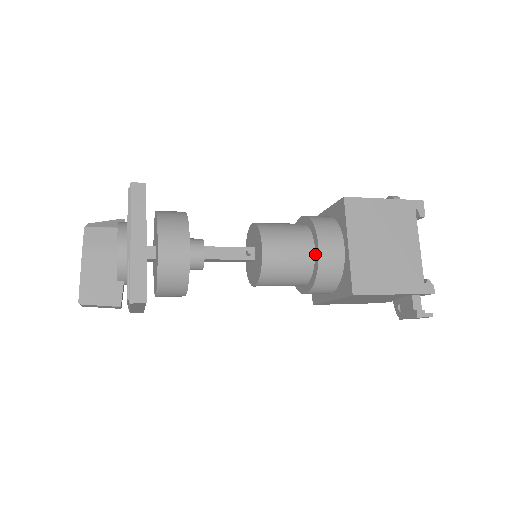
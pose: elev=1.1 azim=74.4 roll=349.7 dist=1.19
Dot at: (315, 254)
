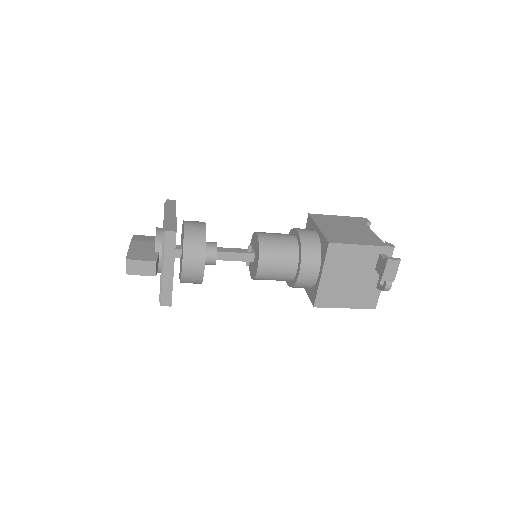
Dot at: (297, 238)
